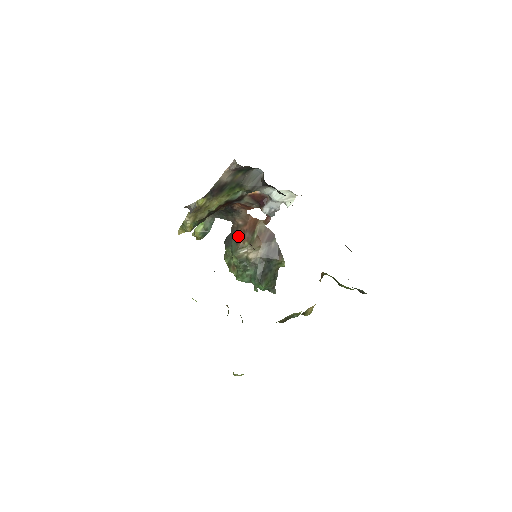
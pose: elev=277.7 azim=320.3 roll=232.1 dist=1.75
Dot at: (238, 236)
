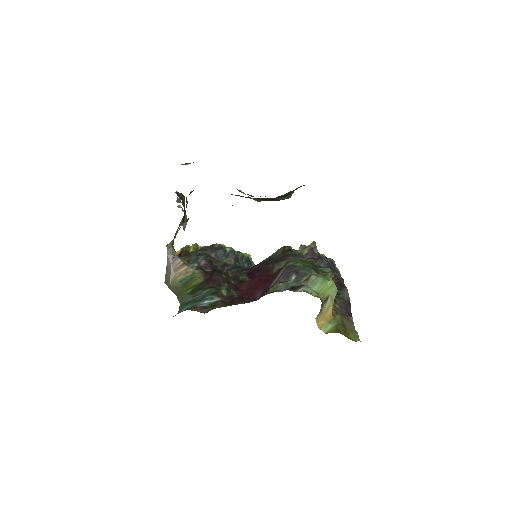
Dot at: occluded
